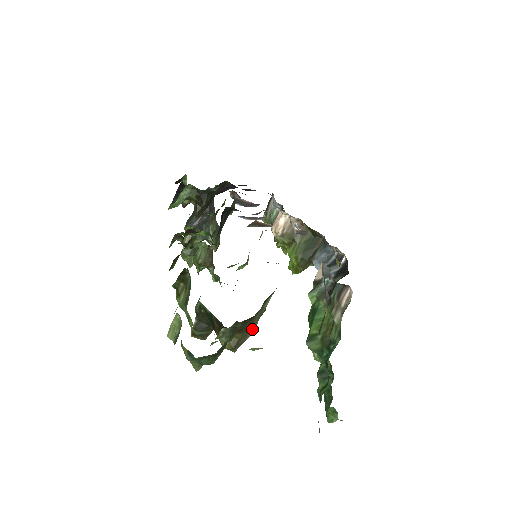
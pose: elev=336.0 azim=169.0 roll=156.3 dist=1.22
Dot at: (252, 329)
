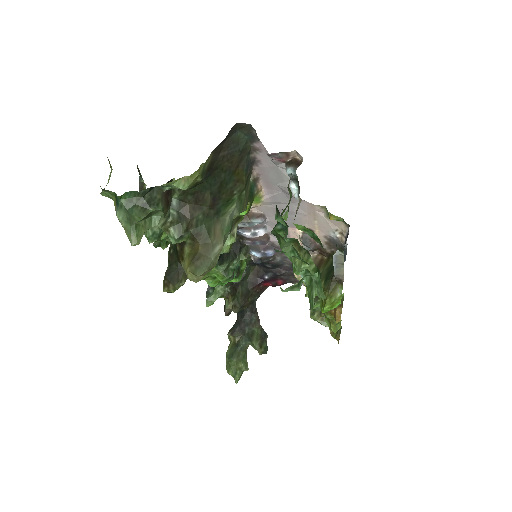
Dot at: (216, 245)
